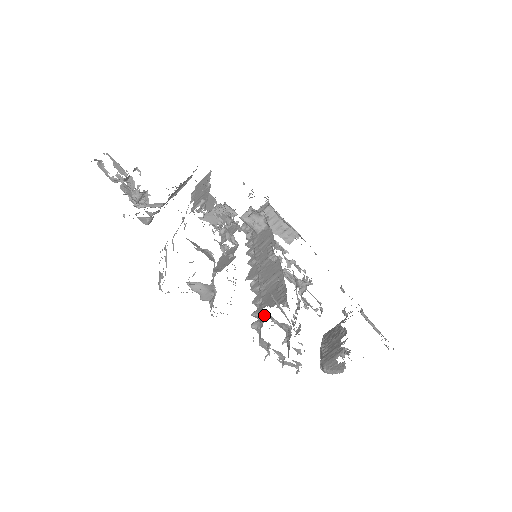
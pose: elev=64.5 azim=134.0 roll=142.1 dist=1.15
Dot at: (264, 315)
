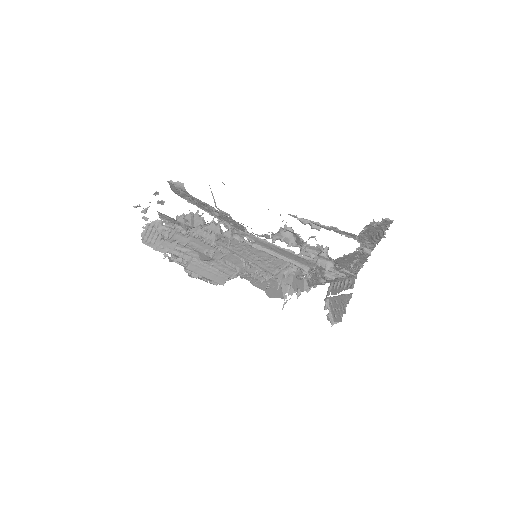
Dot at: (215, 240)
